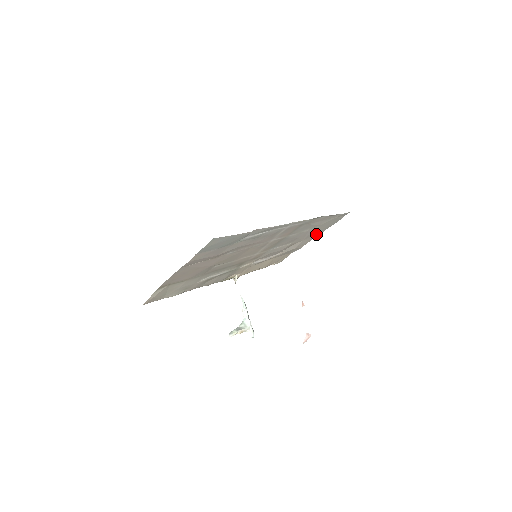
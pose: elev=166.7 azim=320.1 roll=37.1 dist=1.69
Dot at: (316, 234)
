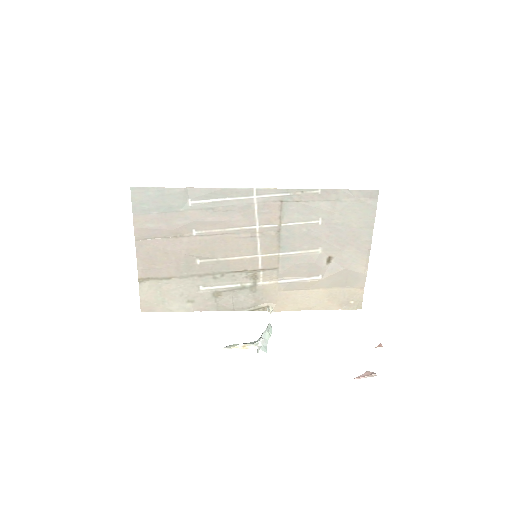
Dot at: (361, 241)
